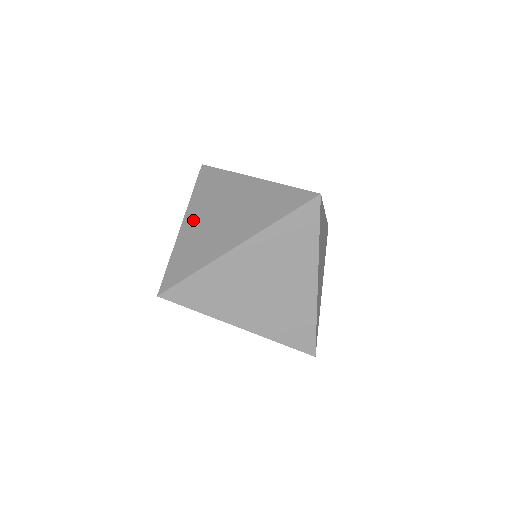
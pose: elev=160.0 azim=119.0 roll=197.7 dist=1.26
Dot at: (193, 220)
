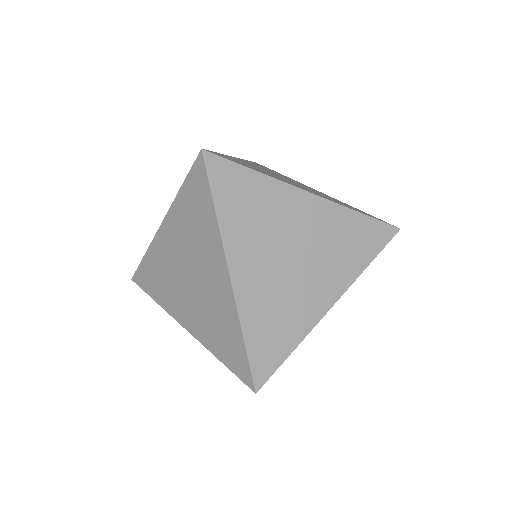
Dot at: occluded
